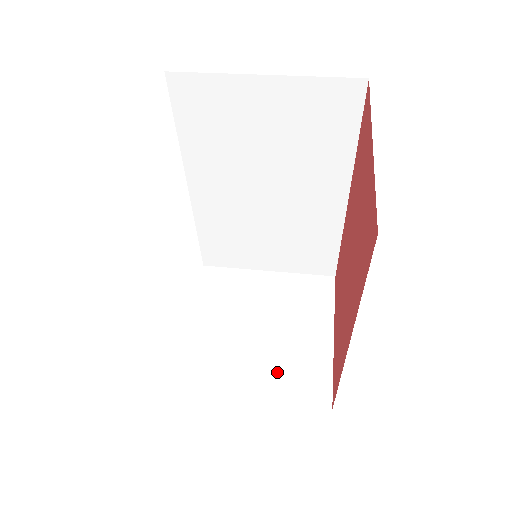
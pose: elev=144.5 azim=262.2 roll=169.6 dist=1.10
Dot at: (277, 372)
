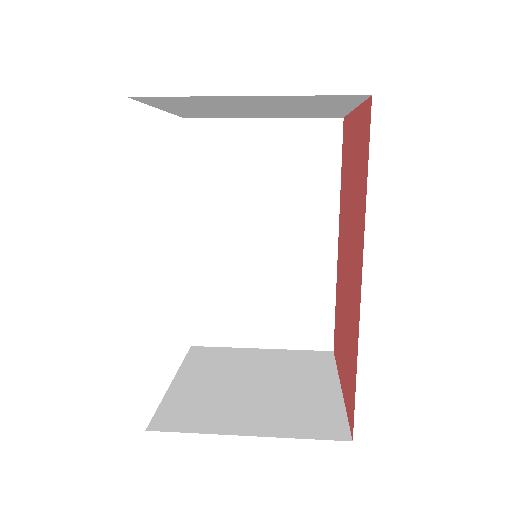
Dot at: (279, 414)
